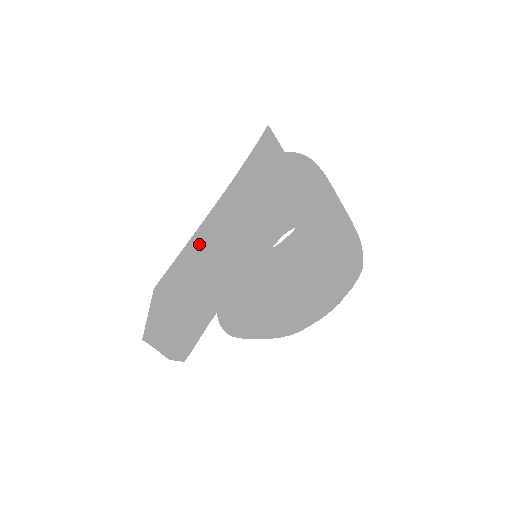
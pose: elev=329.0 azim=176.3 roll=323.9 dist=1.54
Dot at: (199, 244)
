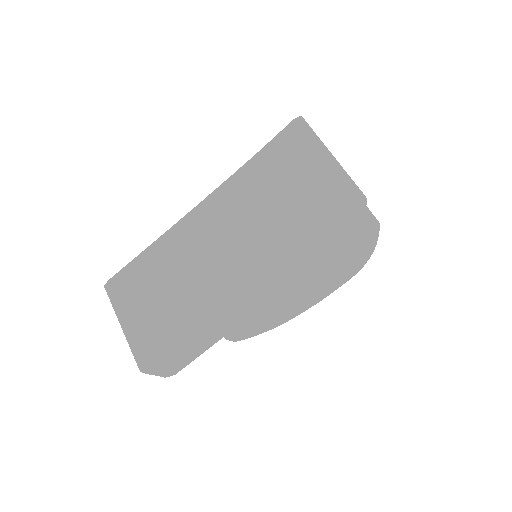
Dot at: (208, 258)
